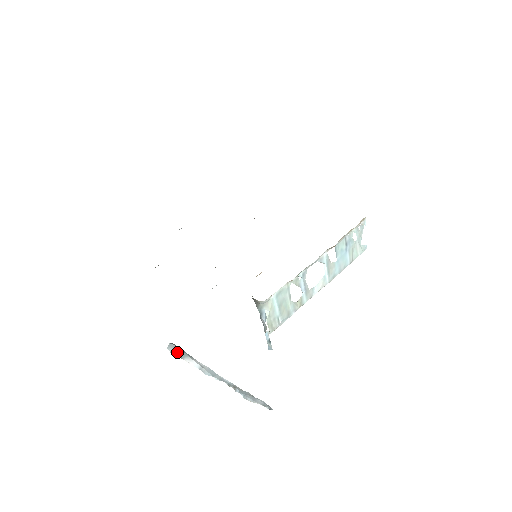
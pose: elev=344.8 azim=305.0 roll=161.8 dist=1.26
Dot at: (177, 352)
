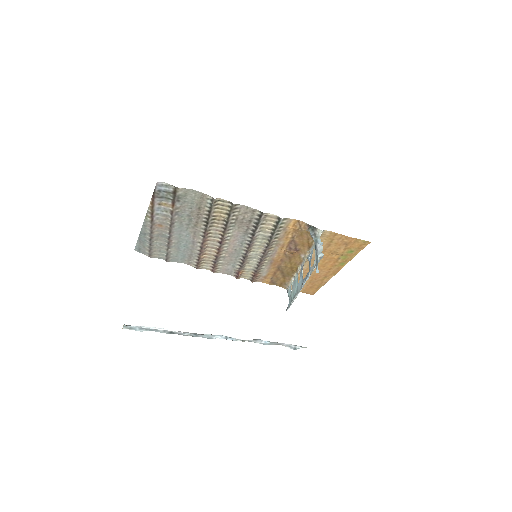
Dot at: occluded
